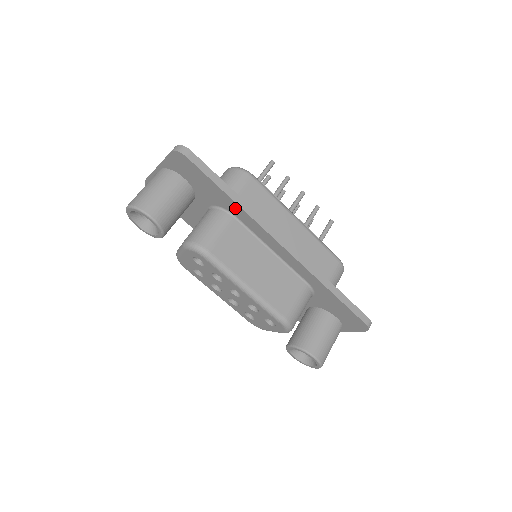
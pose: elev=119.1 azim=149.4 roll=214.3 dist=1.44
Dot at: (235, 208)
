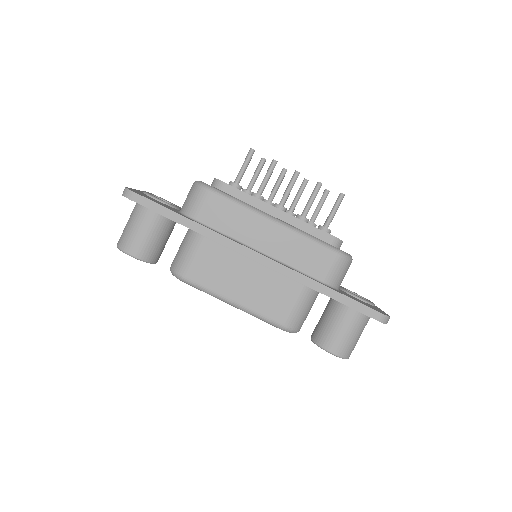
Dot at: occluded
